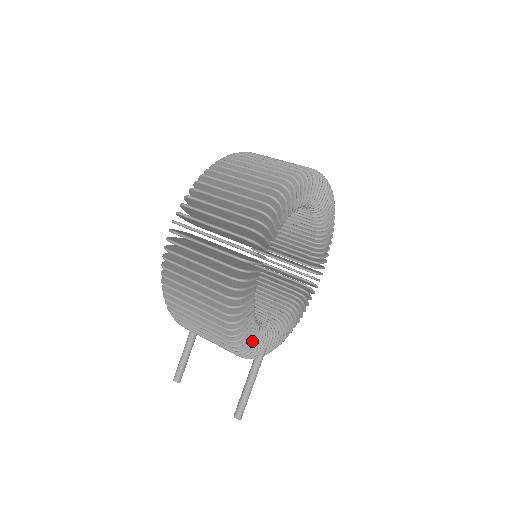
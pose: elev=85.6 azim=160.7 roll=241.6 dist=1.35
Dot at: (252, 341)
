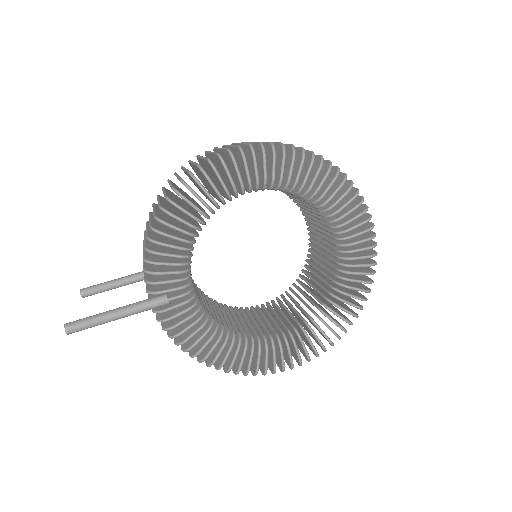
Dot at: (168, 253)
